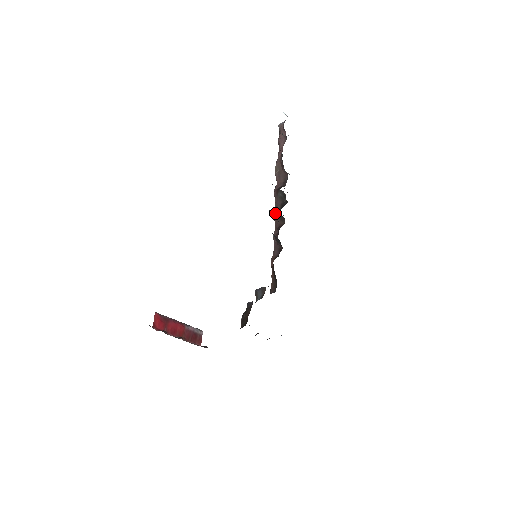
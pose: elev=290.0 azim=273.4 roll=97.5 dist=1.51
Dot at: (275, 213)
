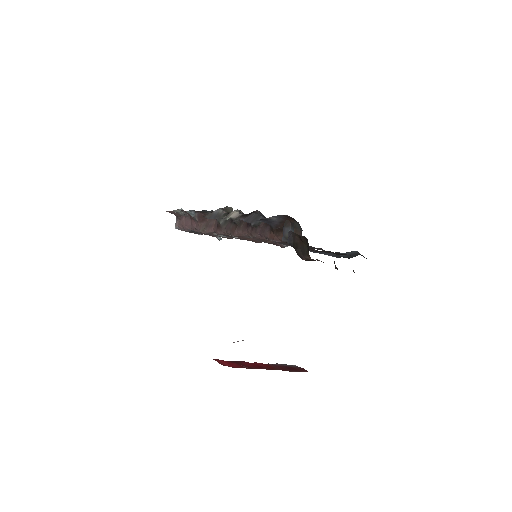
Dot at: (234, 231)
